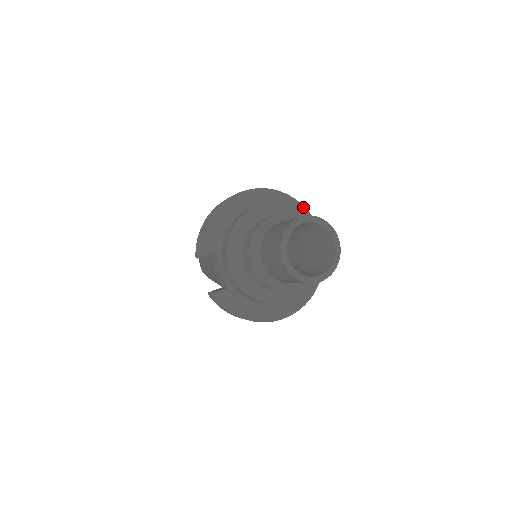
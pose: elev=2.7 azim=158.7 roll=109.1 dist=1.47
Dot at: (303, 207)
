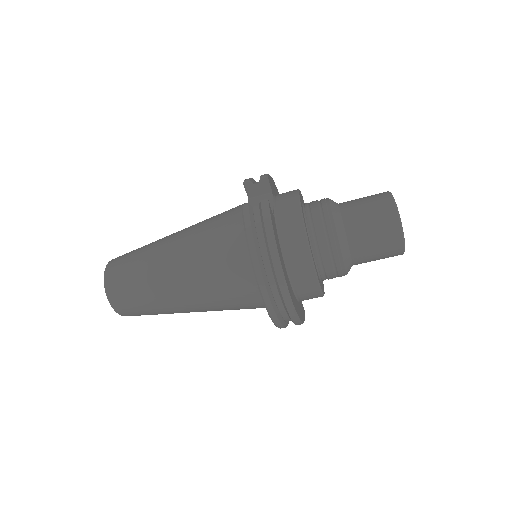
Dot at: occluded
